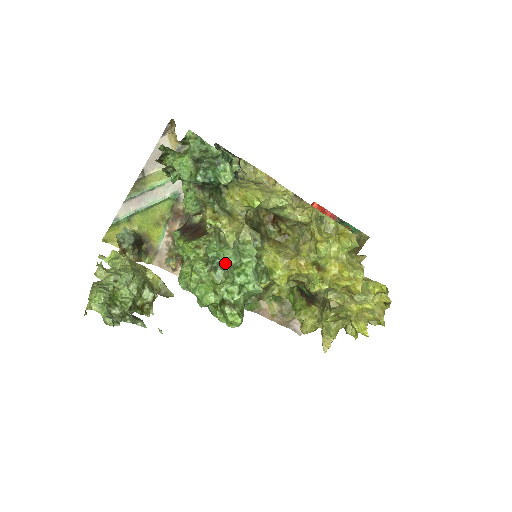
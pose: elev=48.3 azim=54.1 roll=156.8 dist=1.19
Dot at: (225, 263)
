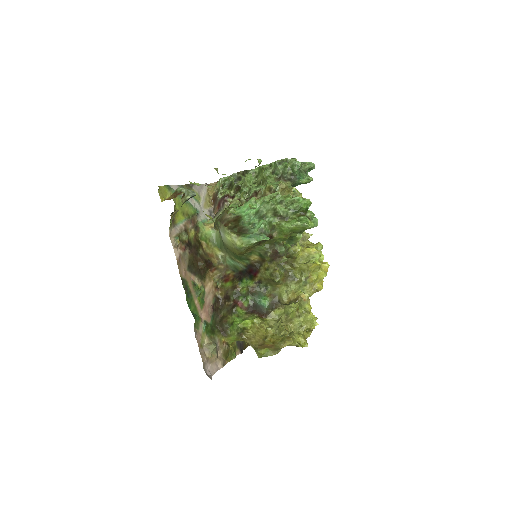
Dot at: occluded
